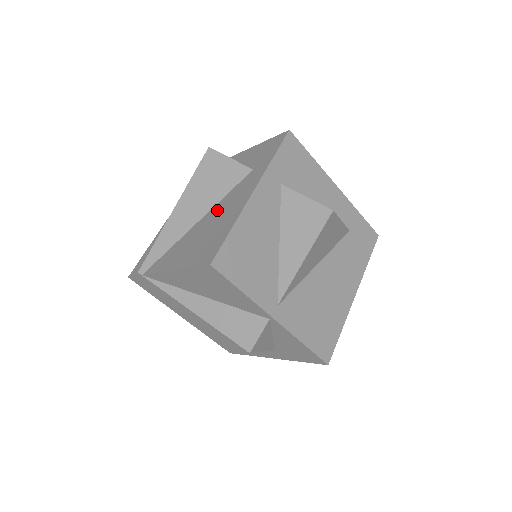
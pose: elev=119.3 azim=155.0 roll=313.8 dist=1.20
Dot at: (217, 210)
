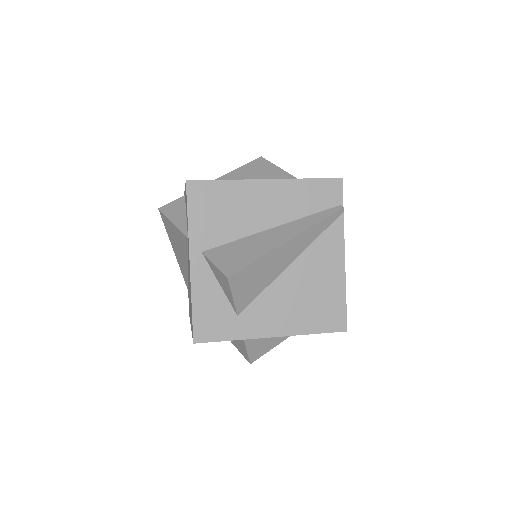
Dot at: occluded
